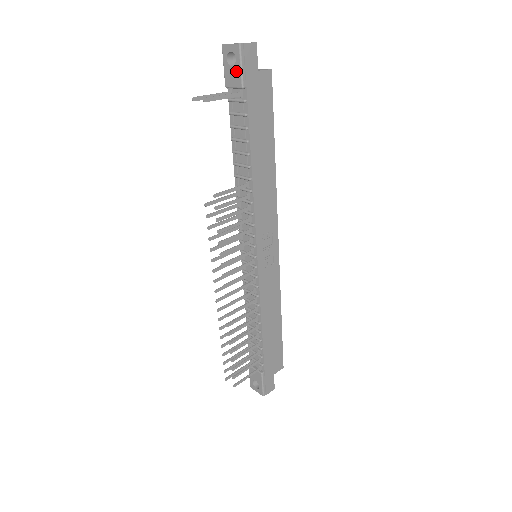
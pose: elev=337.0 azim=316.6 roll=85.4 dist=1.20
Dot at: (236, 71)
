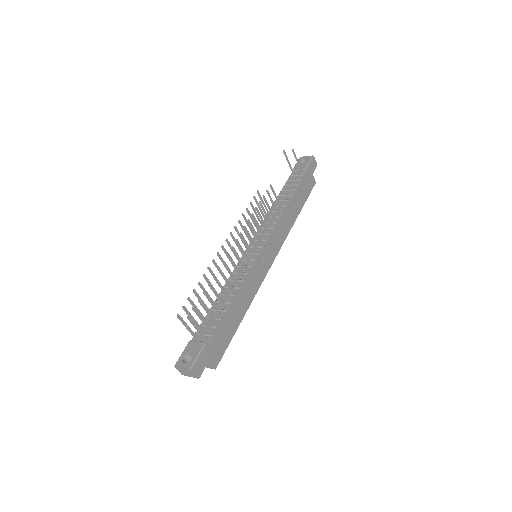
Dot at: (305, 164)
